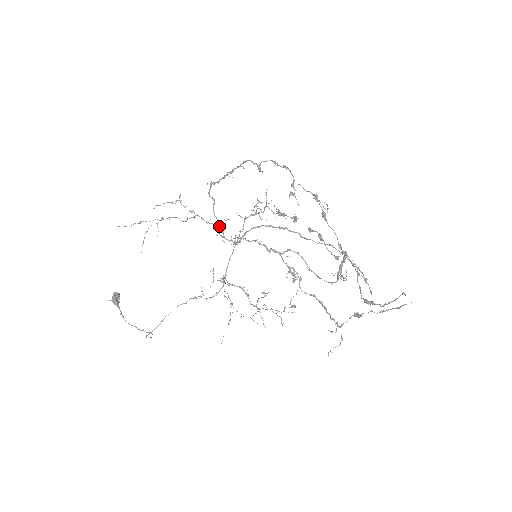
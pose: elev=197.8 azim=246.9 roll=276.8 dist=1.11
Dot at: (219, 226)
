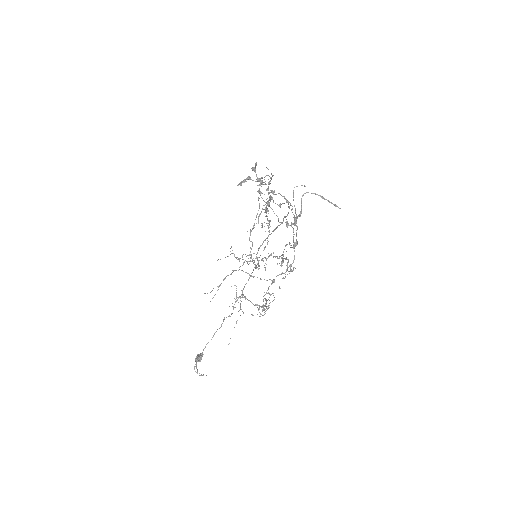
Dot at: (250, 257)
